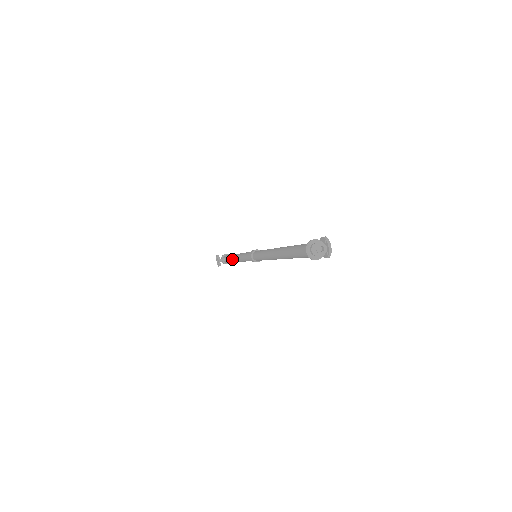
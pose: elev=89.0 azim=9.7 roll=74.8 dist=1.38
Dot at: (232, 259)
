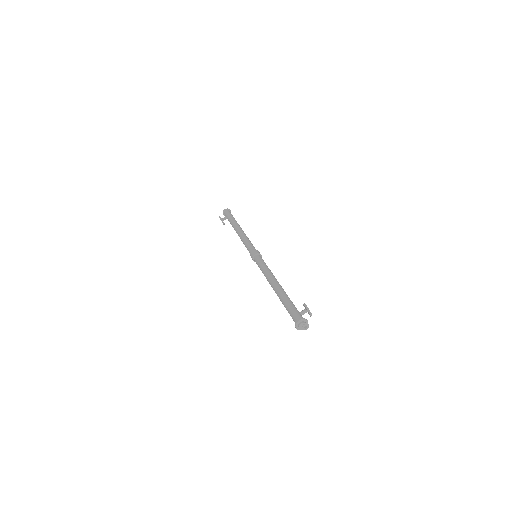
Dot at: occluded
